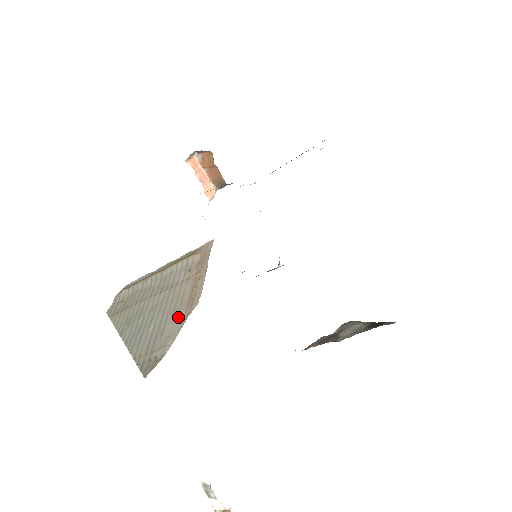
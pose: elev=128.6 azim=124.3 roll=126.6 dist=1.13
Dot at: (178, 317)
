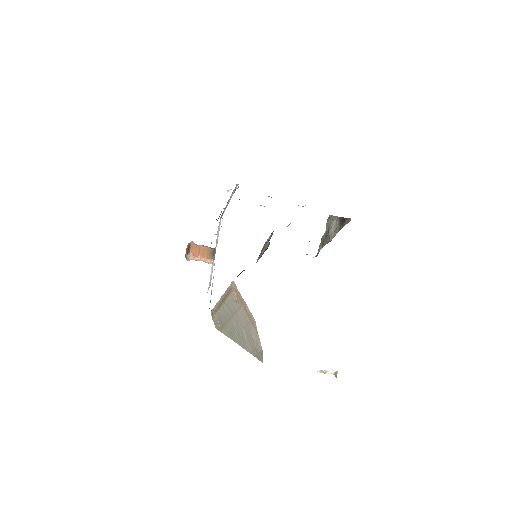
Dot at: (253, 330)
